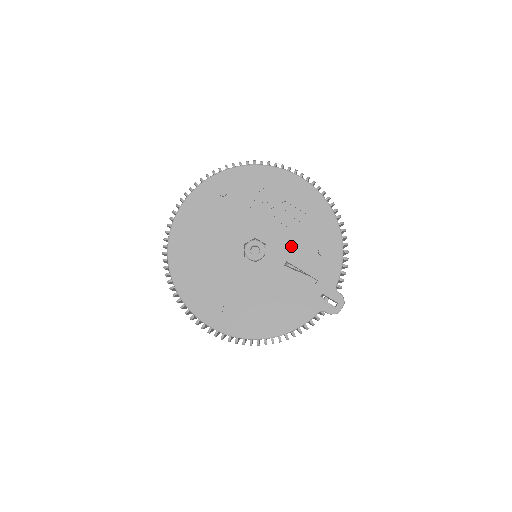
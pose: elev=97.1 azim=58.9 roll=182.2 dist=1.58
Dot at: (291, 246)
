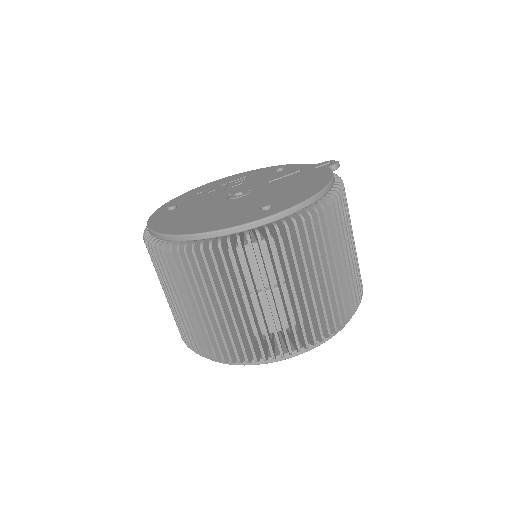
Dot at: (258, 181)
